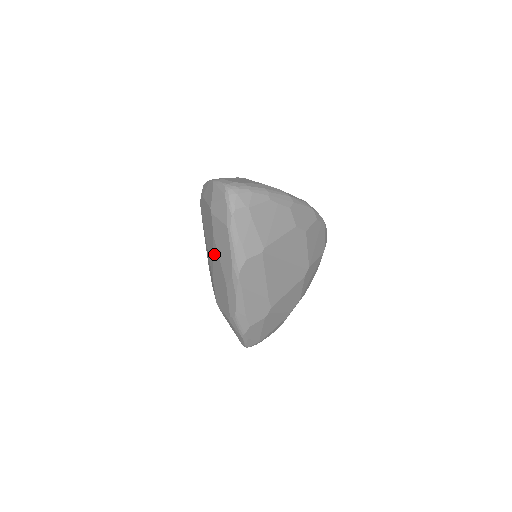
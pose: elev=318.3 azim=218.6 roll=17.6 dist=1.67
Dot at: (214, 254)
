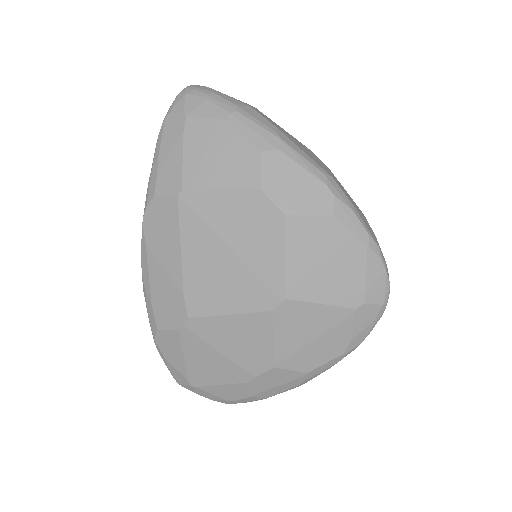
Dot at: occluded
